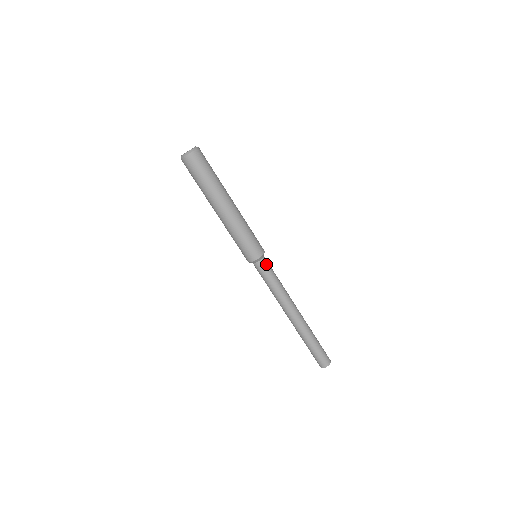
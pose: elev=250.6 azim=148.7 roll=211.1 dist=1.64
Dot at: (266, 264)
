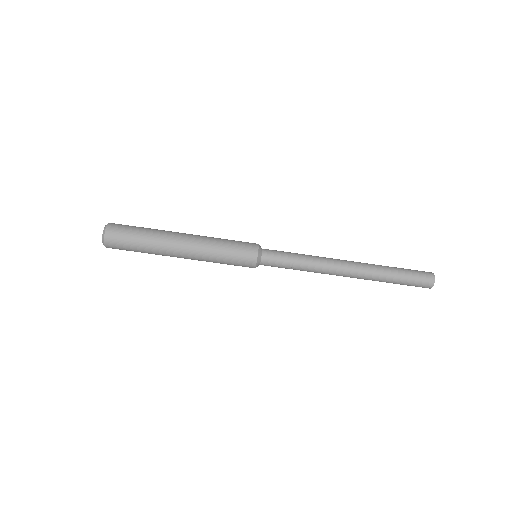
Dot at: (271, 250)
